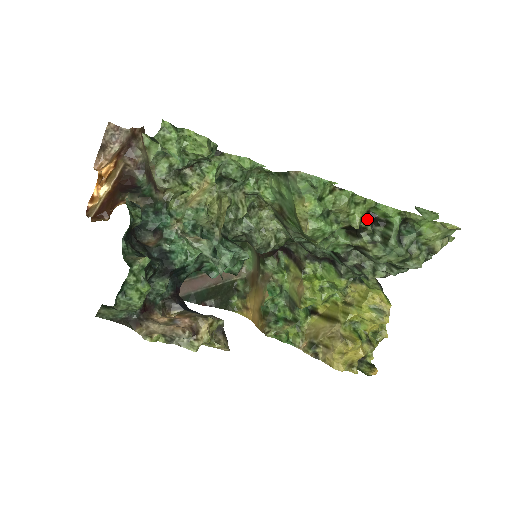
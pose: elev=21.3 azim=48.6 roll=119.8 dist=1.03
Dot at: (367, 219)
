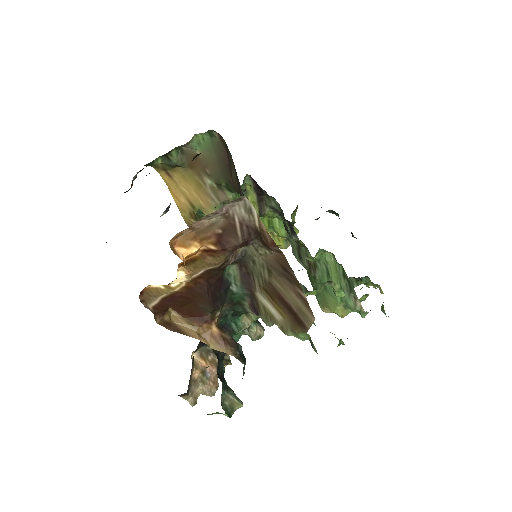
Dot at: occluded
